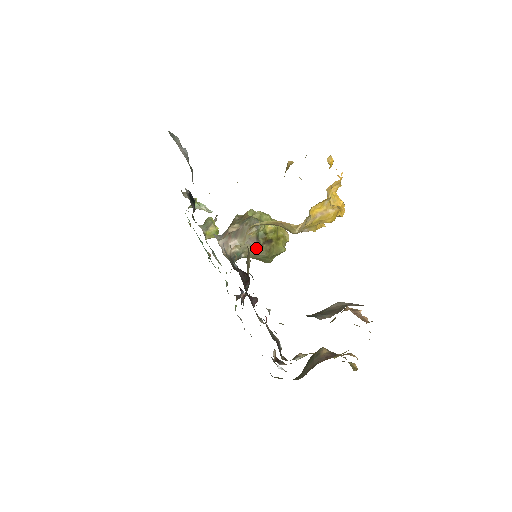
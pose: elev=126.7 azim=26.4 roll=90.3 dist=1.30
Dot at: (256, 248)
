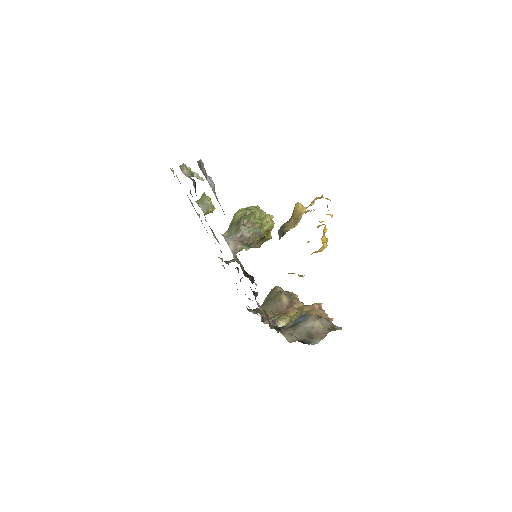
Dot at: (255, 246)
